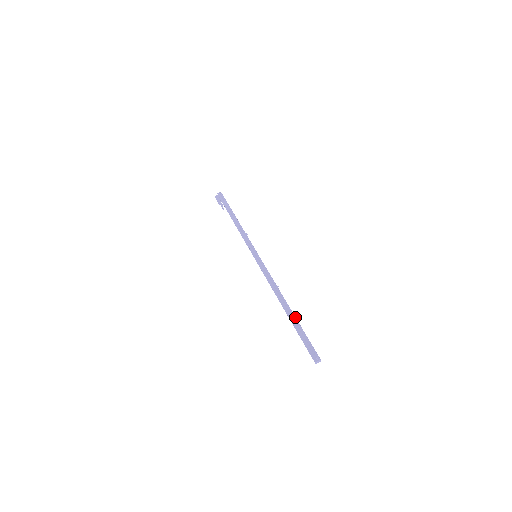
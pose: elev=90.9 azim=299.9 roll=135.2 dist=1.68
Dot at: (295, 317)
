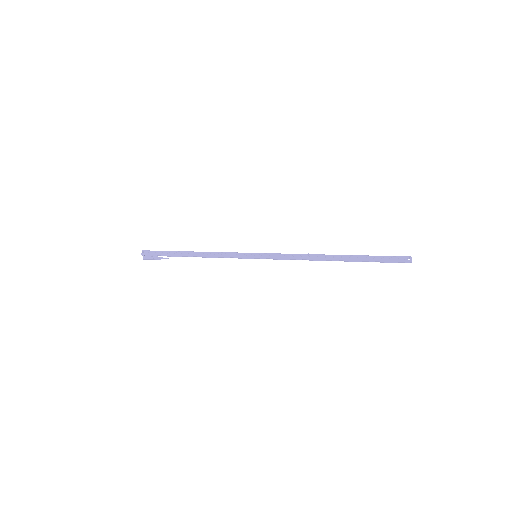
Dot at: (354, 255)
